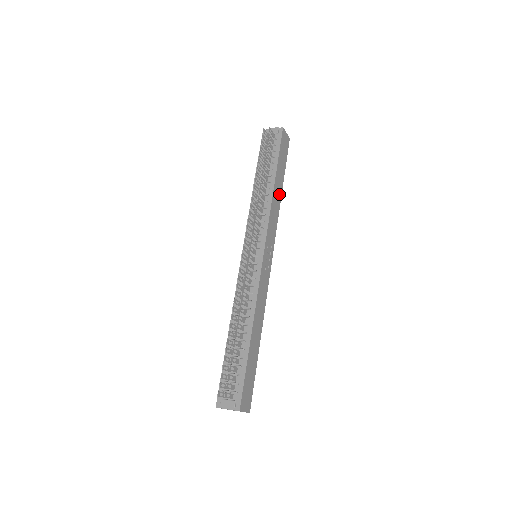
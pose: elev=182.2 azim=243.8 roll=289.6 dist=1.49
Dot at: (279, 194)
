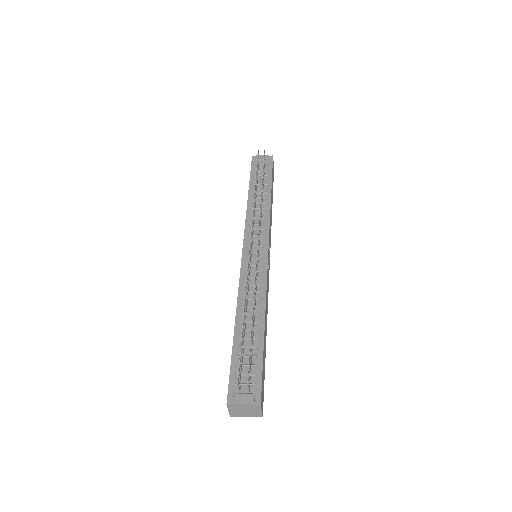
Dot at: (271, 209)
